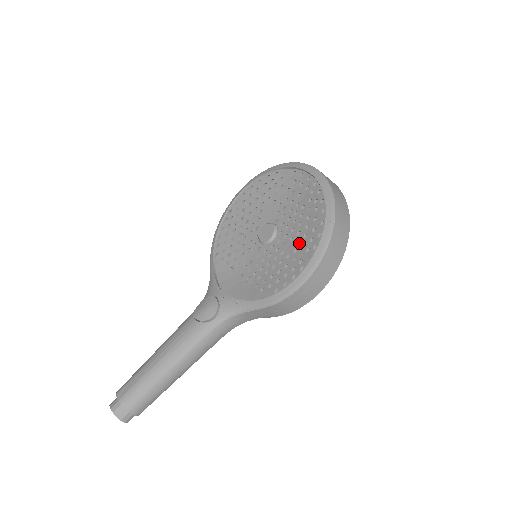
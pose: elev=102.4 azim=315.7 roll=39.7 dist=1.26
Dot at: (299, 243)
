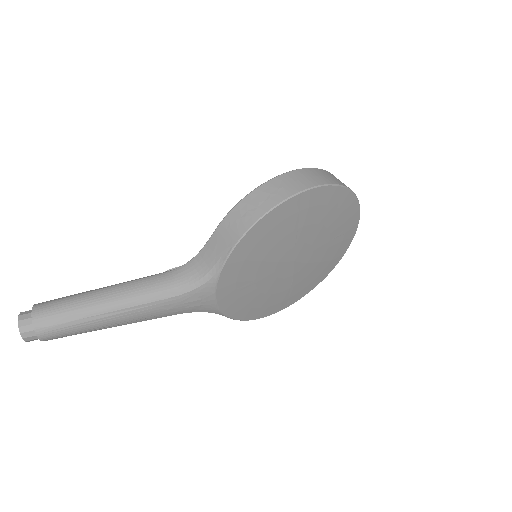
Dot at: occluded
